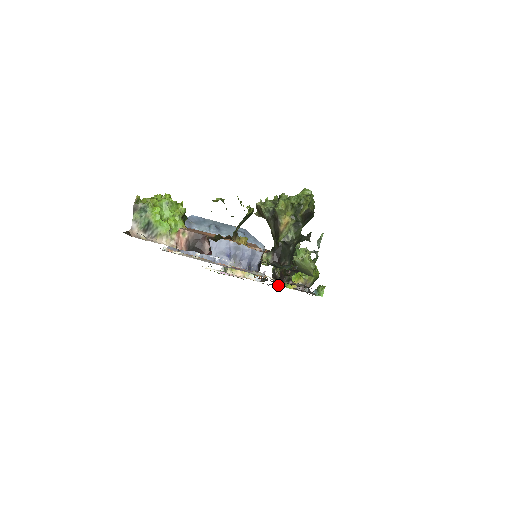
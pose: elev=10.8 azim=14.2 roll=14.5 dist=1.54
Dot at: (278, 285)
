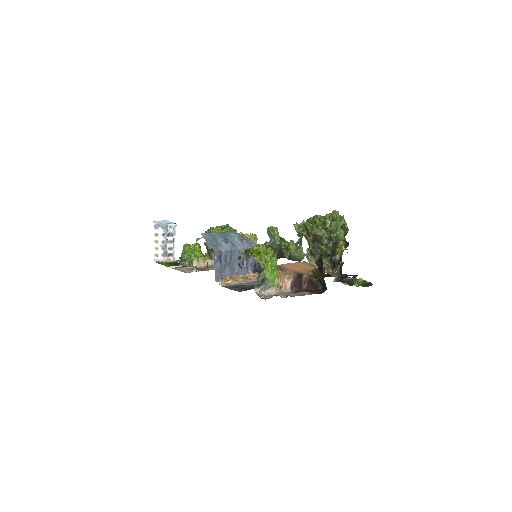
Dot at: occluded
